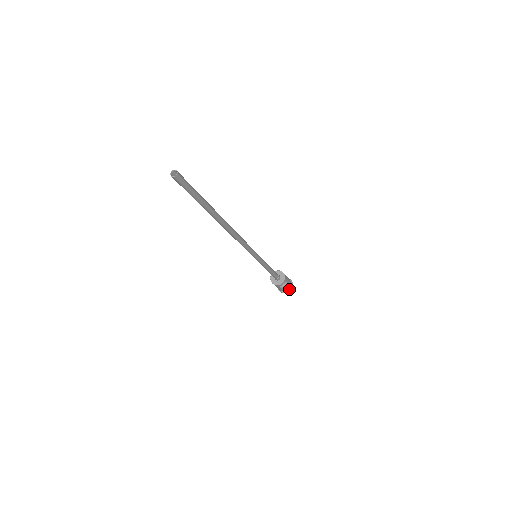
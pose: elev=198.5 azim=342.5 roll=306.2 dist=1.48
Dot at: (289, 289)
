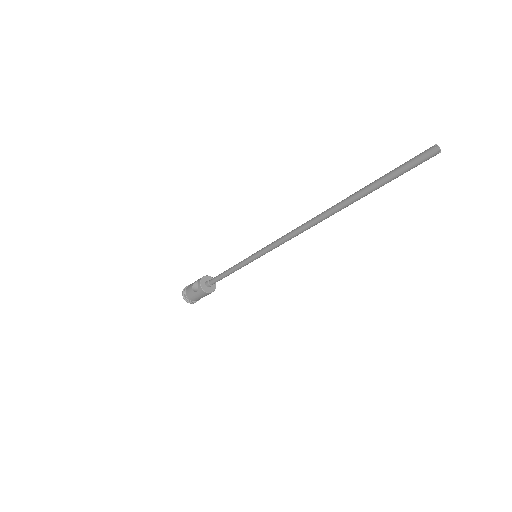
Dot at: occluded
